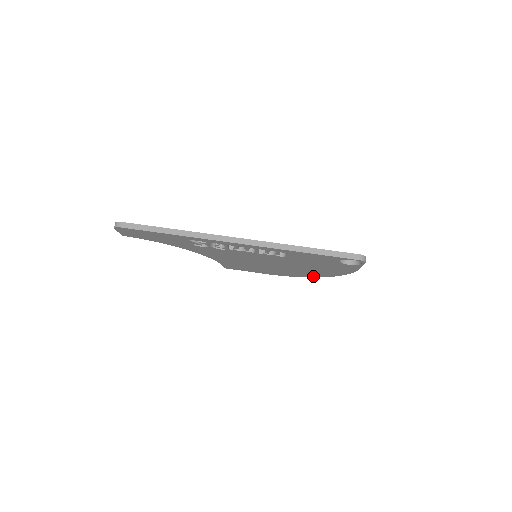
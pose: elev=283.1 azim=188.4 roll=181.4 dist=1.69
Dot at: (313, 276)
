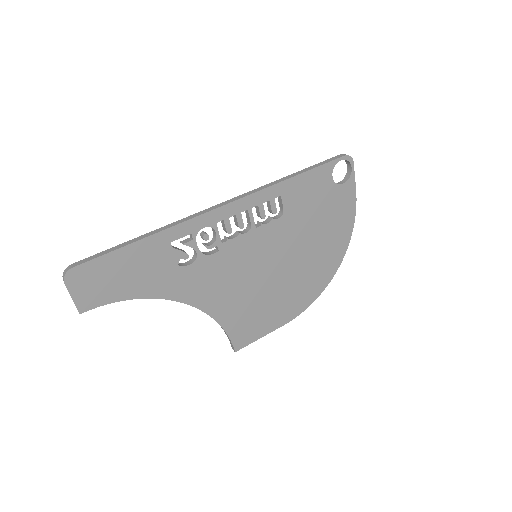
Dot at: (329, 276)
